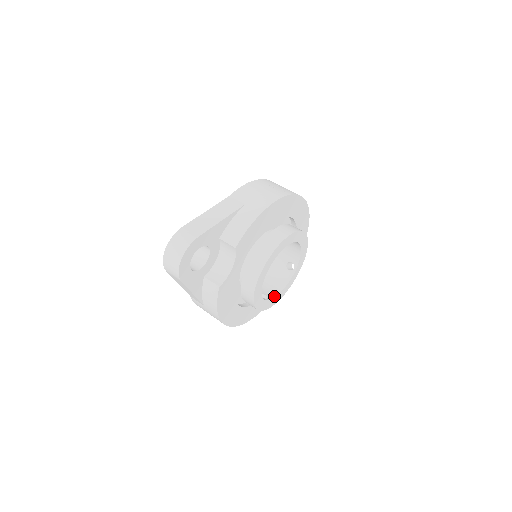
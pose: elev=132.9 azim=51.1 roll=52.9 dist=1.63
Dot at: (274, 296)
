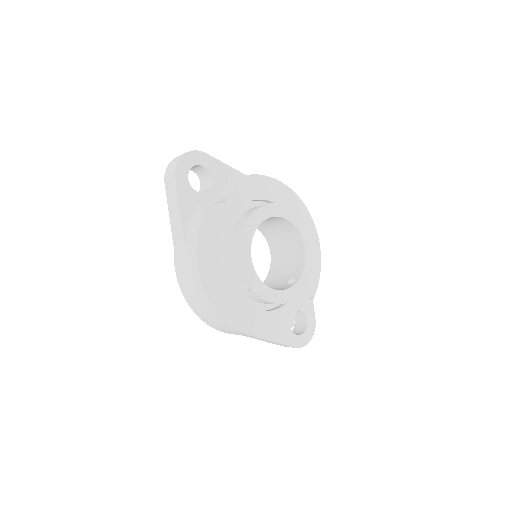
Dot at: (266, 285)
